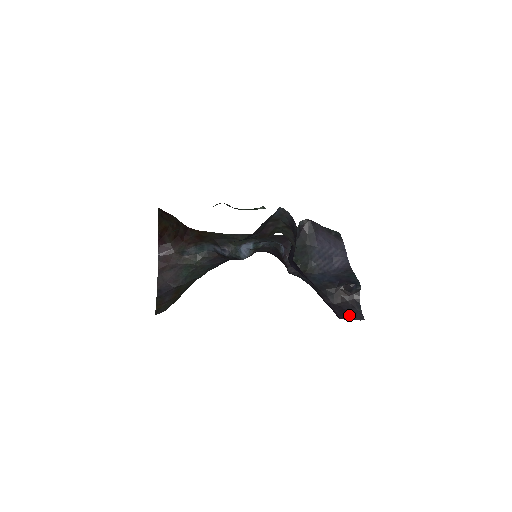
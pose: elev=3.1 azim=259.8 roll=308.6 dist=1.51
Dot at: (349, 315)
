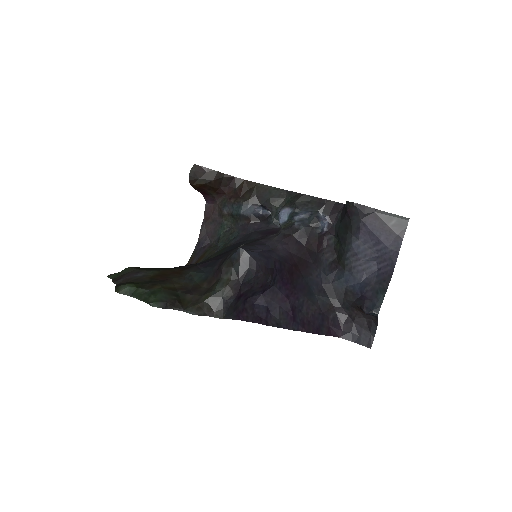
Dot at: (356, 336)
